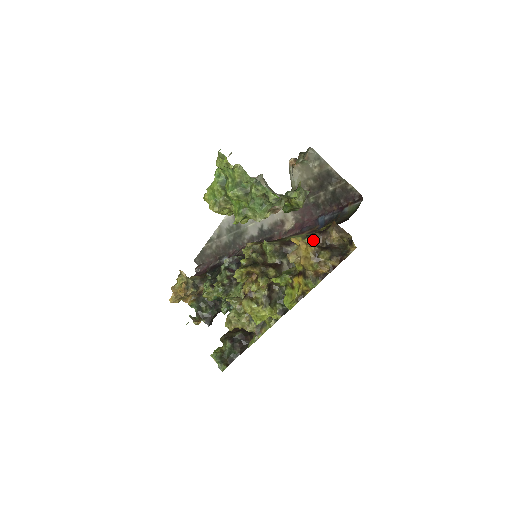
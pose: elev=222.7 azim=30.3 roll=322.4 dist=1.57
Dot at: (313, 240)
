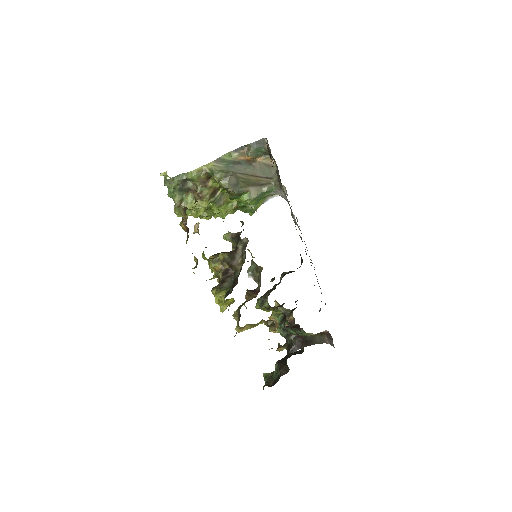
Dot at: occluded
